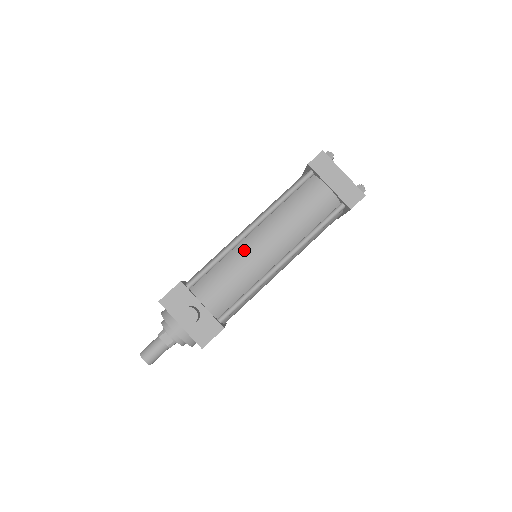
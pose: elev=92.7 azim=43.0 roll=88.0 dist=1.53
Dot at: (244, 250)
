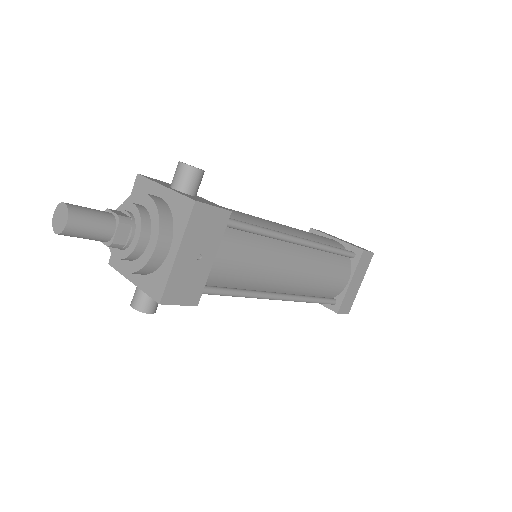
Dot at: occluded
